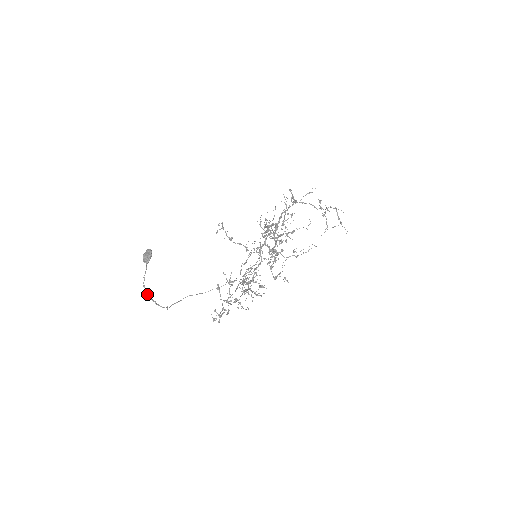
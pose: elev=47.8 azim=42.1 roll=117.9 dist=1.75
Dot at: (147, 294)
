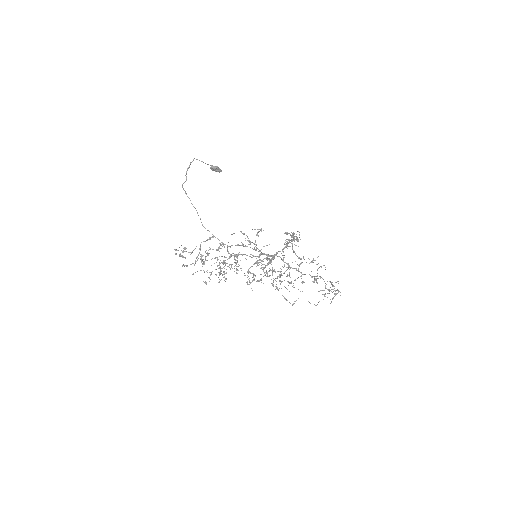
Dot at: occluded
